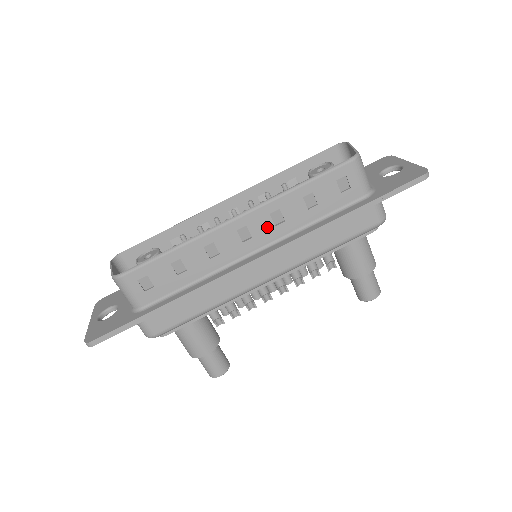
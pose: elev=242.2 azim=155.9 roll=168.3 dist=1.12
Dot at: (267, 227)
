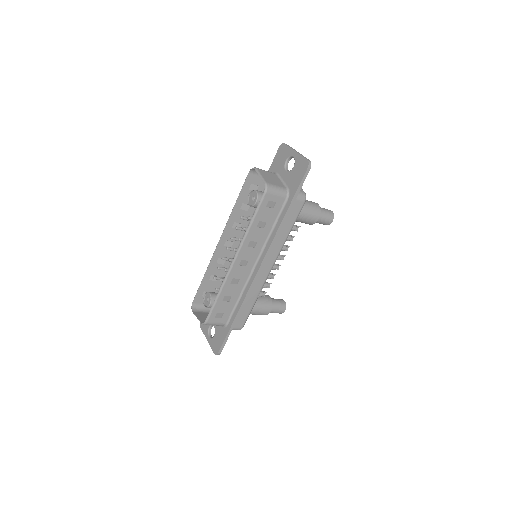
Dot at: (251, 252)
